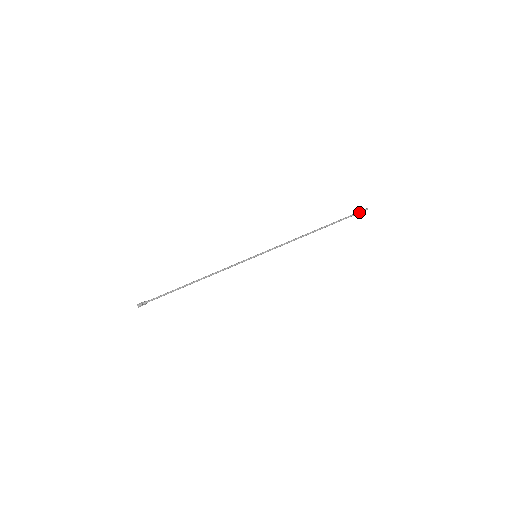
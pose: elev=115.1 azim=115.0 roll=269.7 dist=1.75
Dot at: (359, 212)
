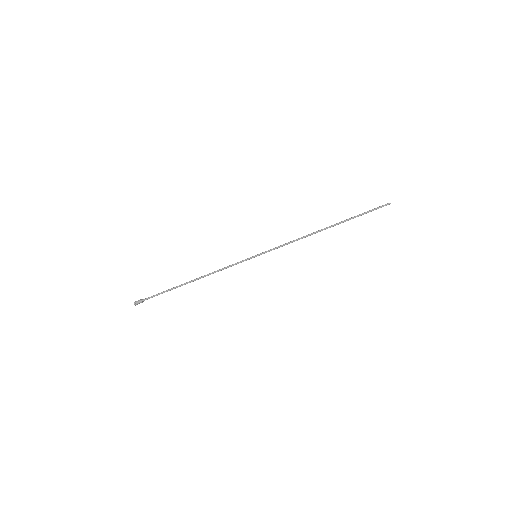
Dot at: occluded
